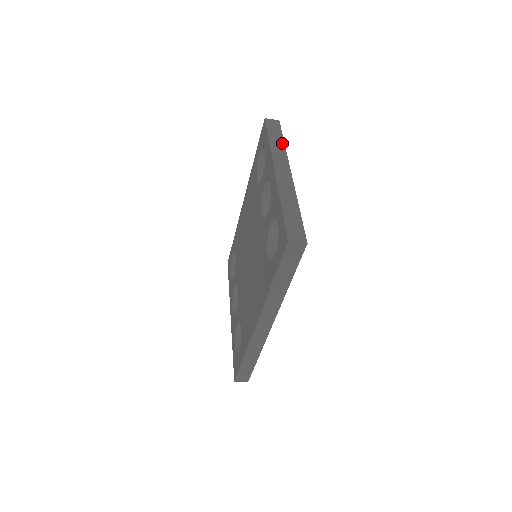
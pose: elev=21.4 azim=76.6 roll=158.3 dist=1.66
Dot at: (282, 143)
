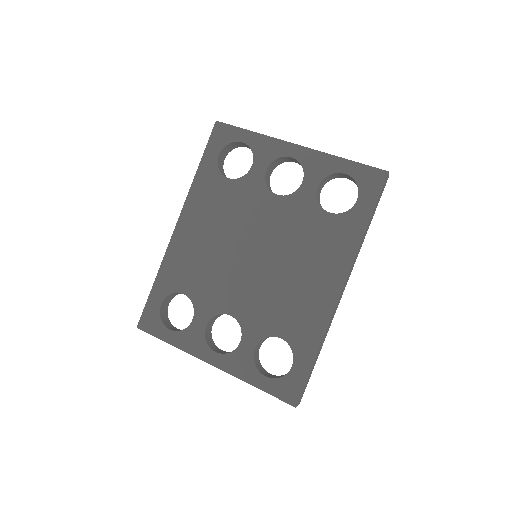
Dot at: occluded
